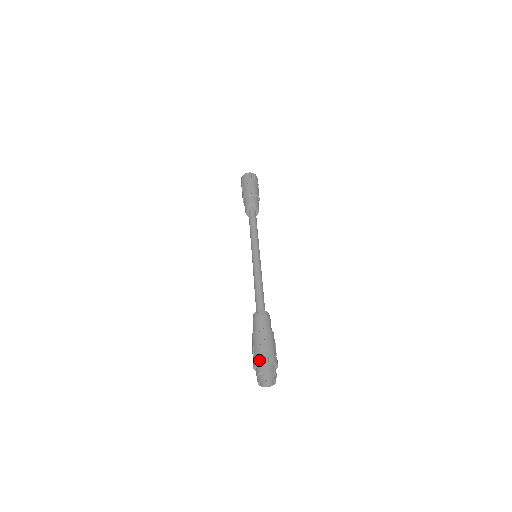
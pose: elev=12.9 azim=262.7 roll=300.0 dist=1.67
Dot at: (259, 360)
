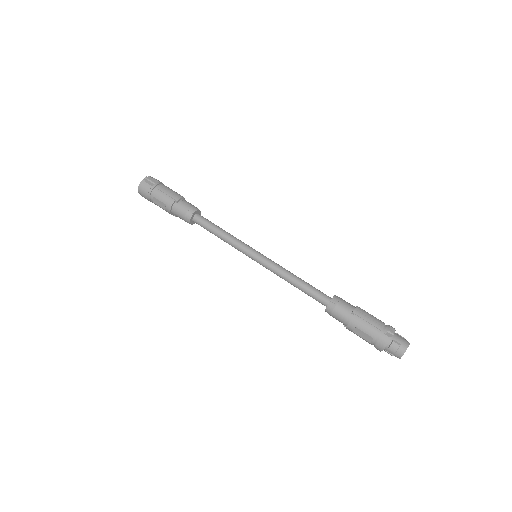
Dot at: (388, 338)
